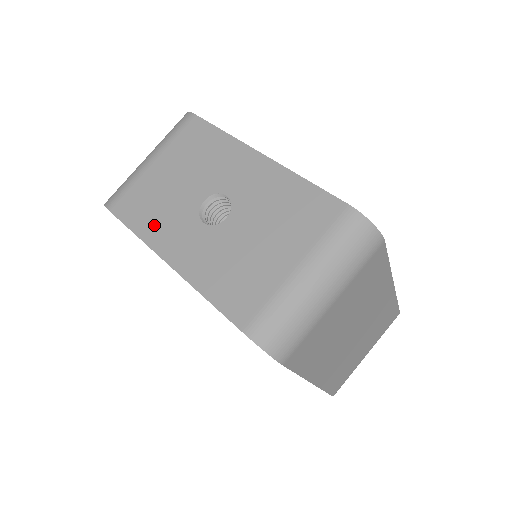
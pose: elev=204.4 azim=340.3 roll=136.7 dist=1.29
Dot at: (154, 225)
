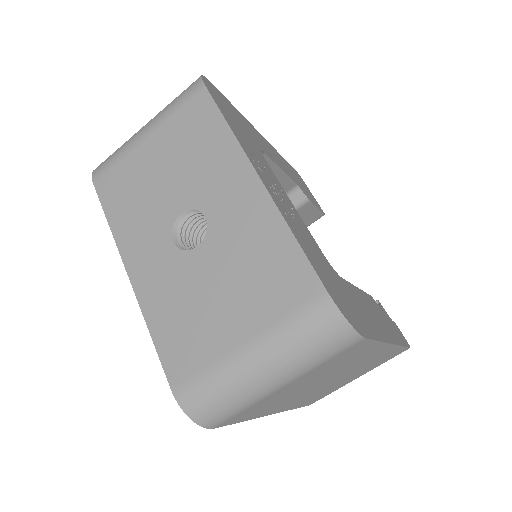
Dot at: (128, 222)
